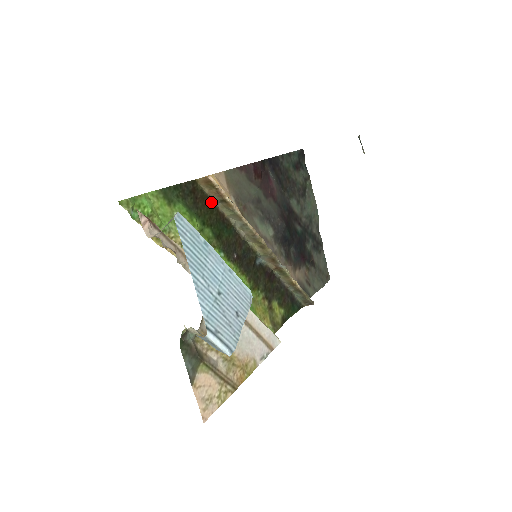
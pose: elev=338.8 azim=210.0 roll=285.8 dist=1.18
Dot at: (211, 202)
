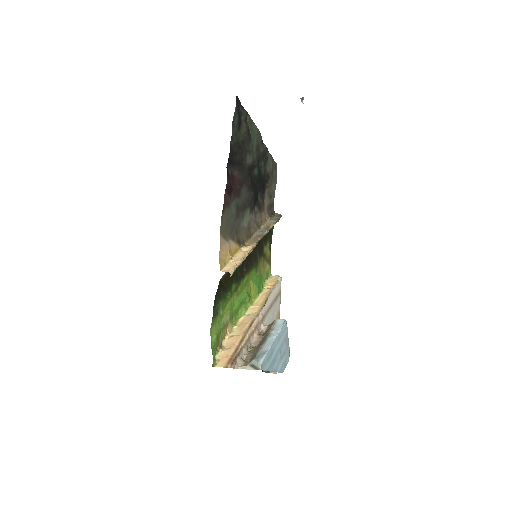
Dot at: (228, 272)
